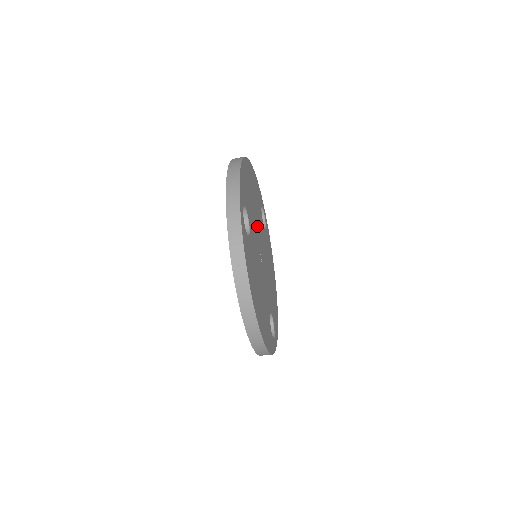
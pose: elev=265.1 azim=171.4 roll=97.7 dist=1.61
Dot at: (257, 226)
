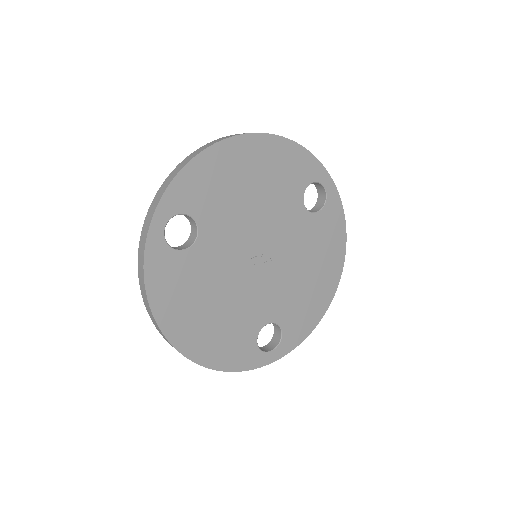
Dot at: (256, 222)
